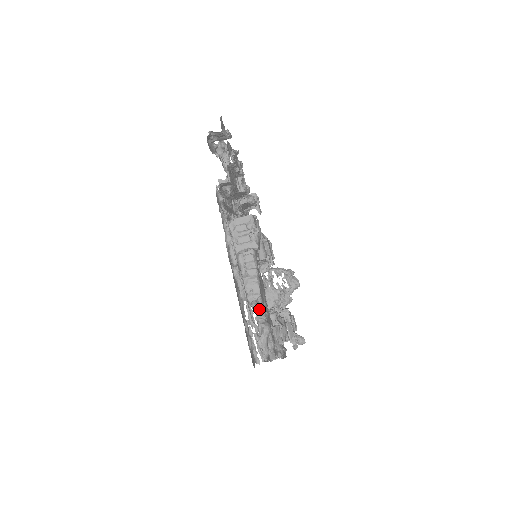
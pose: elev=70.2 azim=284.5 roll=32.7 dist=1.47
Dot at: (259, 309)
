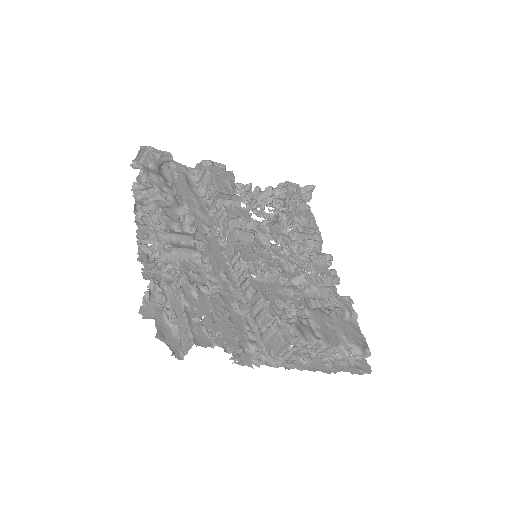
Dot at: (345, 353)
